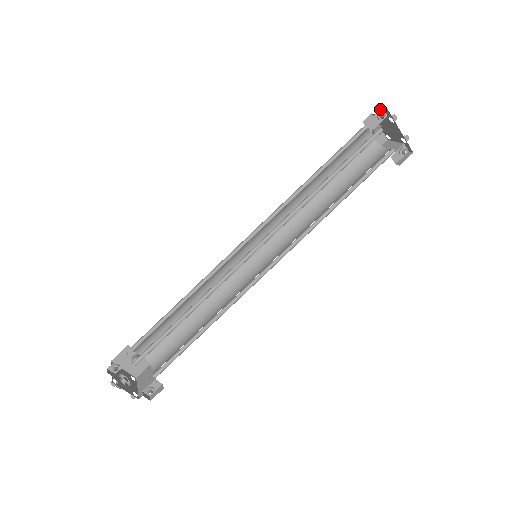
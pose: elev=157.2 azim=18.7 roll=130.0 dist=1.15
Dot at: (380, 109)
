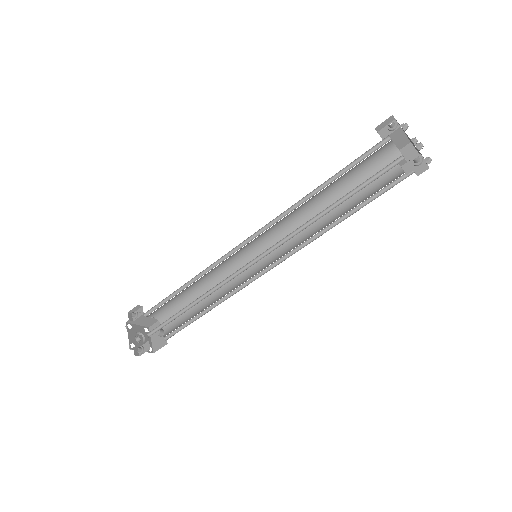
Dot at: (392, 121)
